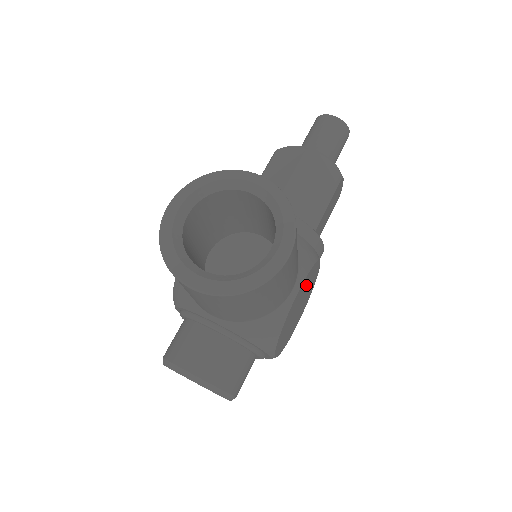
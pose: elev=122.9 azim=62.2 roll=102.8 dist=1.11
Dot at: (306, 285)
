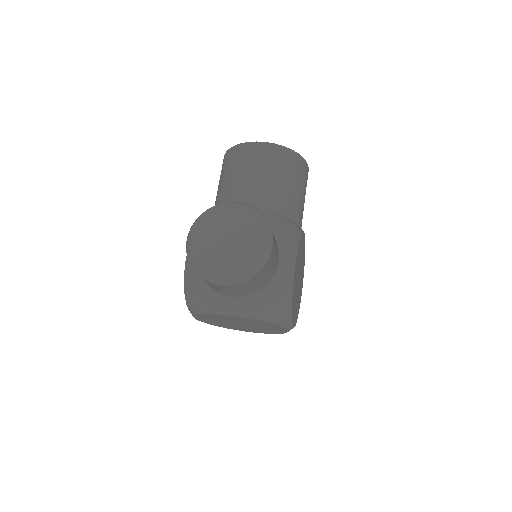
Dot at: (302, 264)
